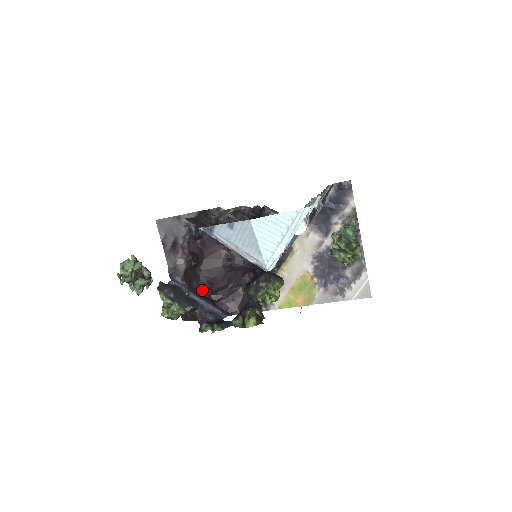
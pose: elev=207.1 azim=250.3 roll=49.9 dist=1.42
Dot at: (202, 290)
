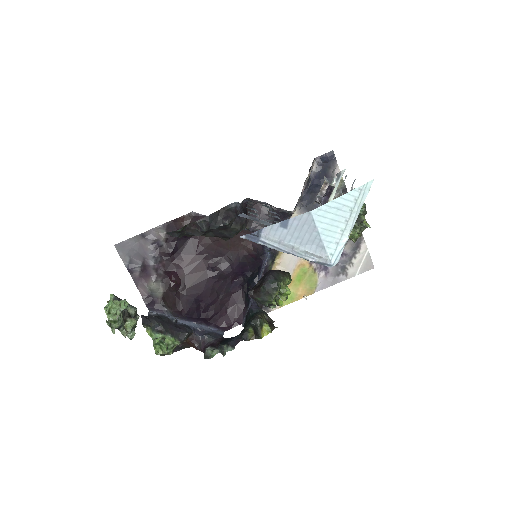
Dot at: (191, 311)
